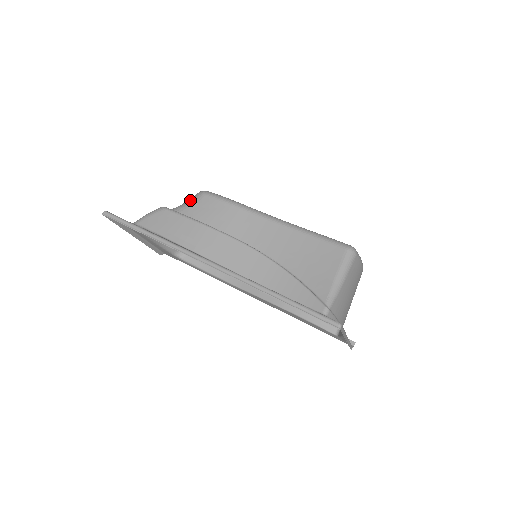
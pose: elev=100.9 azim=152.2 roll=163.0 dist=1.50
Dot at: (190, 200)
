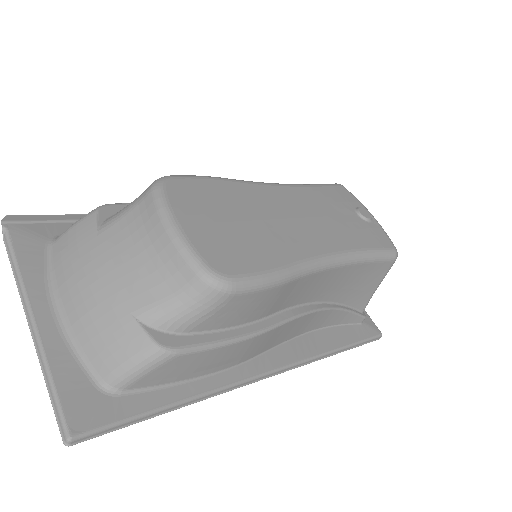
Dot at: (201, 308)
